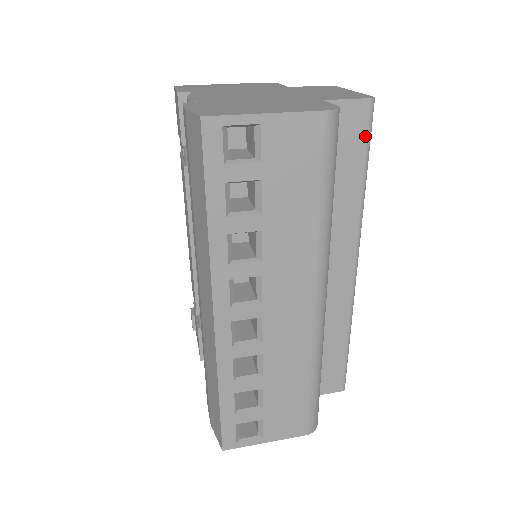
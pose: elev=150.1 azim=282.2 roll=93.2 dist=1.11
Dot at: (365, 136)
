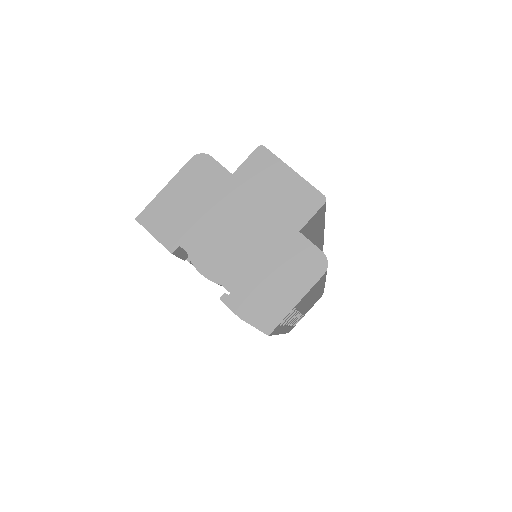
Dot at: (323, 212)
